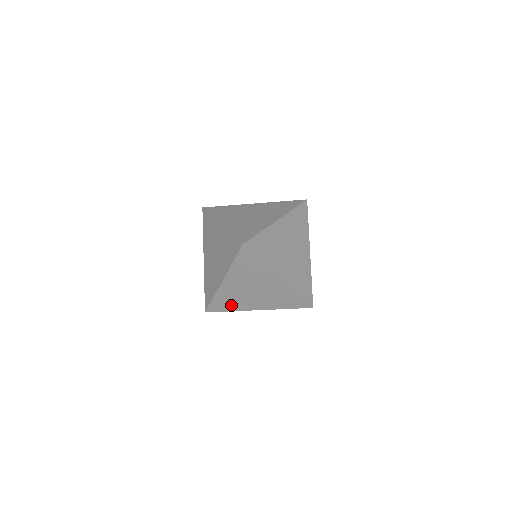
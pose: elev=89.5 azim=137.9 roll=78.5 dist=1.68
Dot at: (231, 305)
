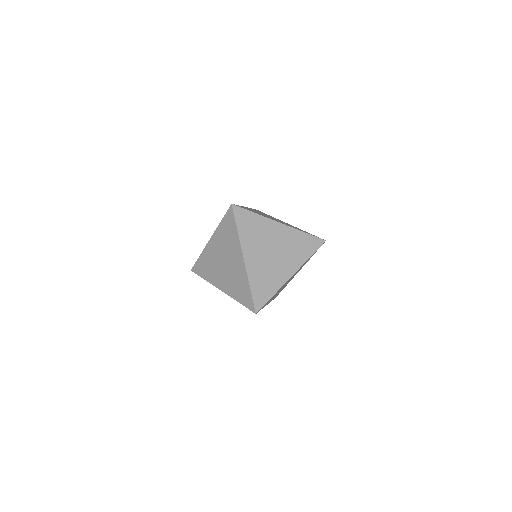
Dot at: occluded
